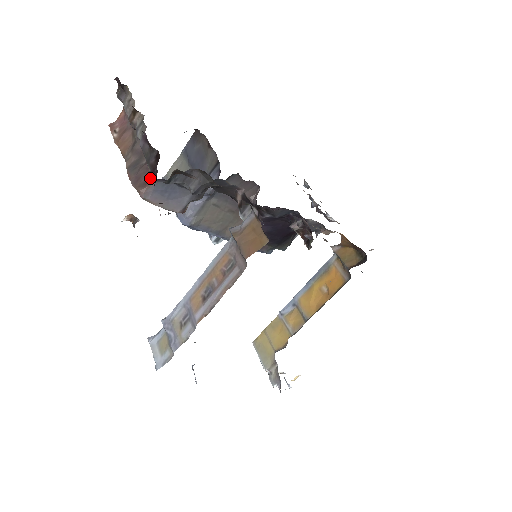
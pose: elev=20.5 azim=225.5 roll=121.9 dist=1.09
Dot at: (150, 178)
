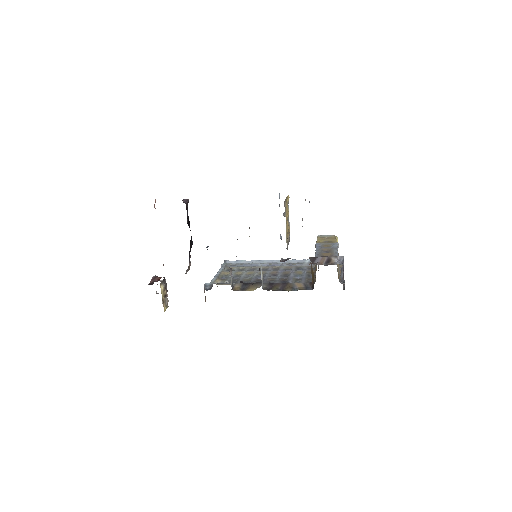
Dot at: occluded
